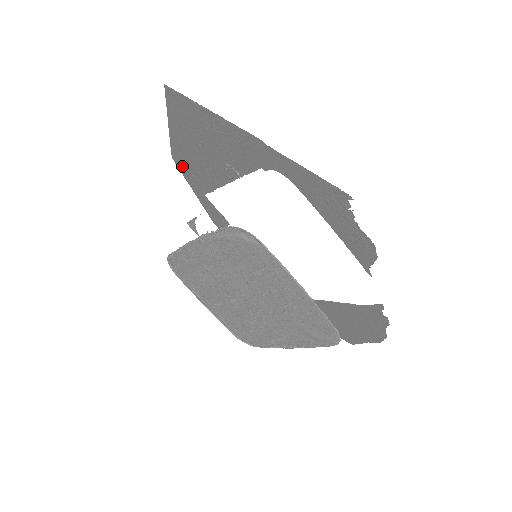
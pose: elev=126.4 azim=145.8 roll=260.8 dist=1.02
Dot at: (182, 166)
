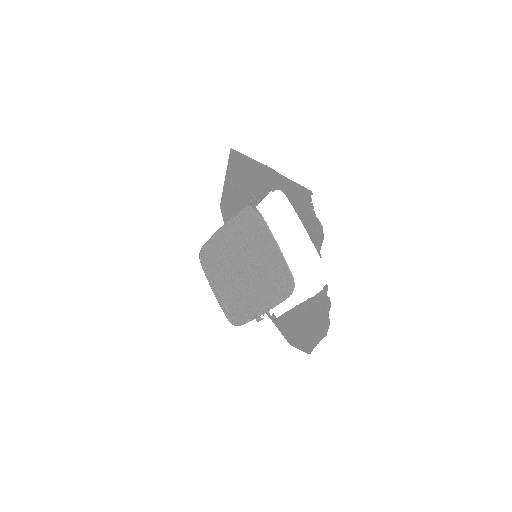
Dot at: (225, 211)
